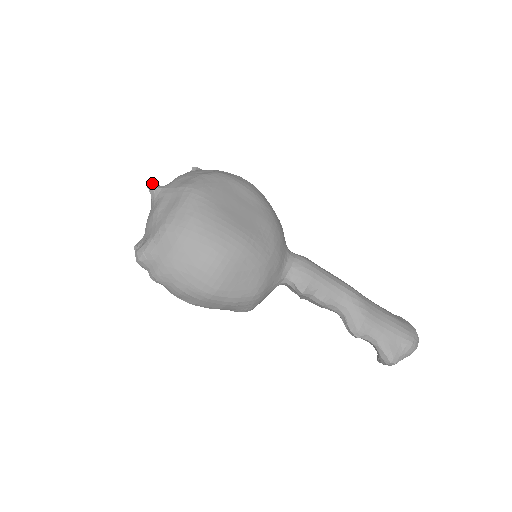
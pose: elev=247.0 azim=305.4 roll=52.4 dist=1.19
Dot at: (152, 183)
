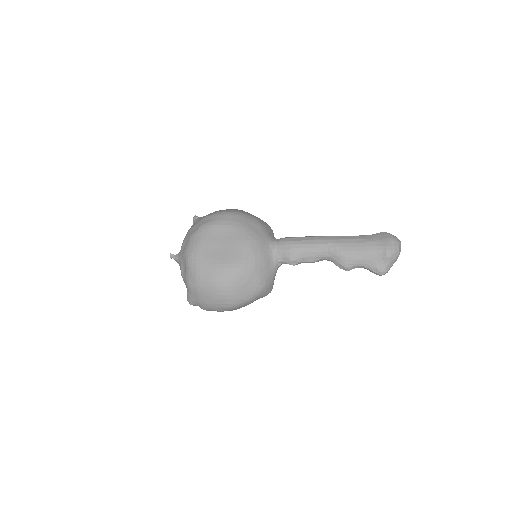
Dot at: (172, 256)
